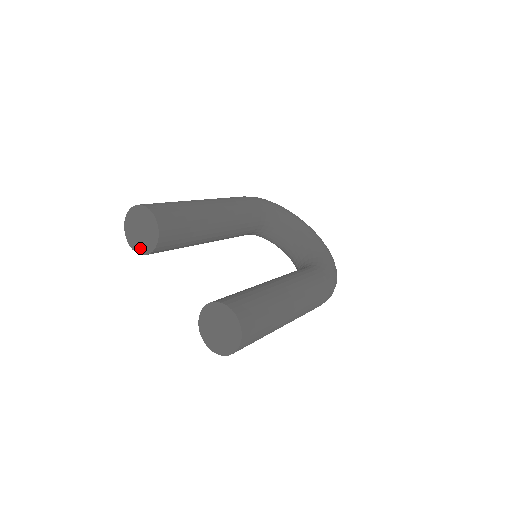
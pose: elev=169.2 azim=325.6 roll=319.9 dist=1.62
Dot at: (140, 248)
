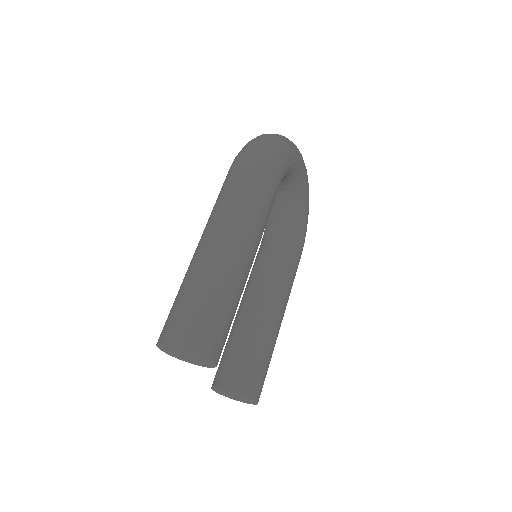
Dot at: (175, 356)
